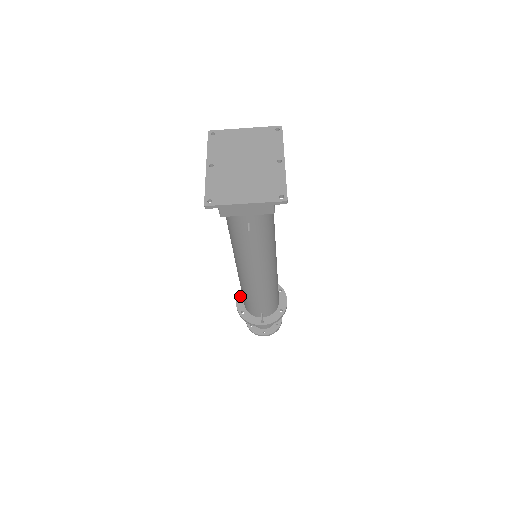
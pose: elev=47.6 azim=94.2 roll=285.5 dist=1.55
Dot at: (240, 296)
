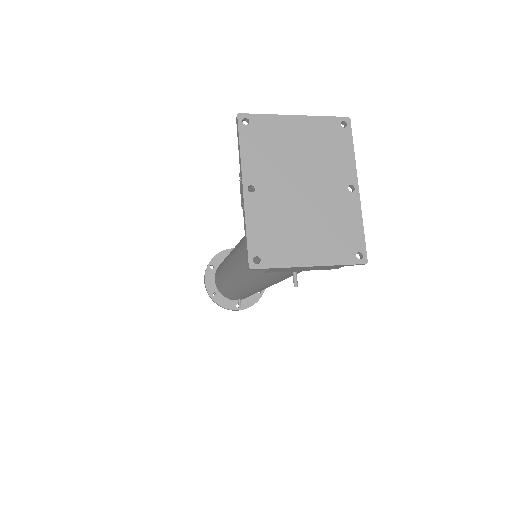
Dot at: (209, 272)
